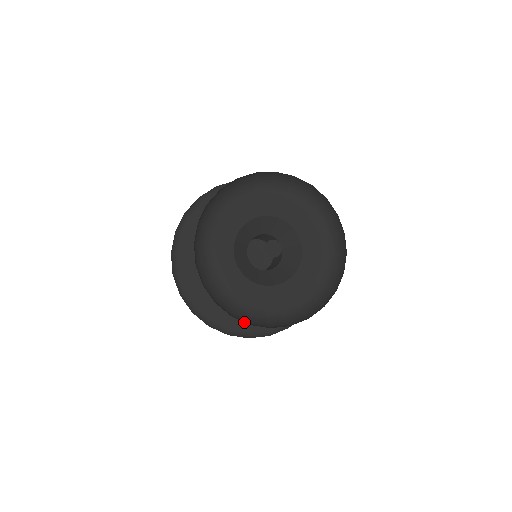
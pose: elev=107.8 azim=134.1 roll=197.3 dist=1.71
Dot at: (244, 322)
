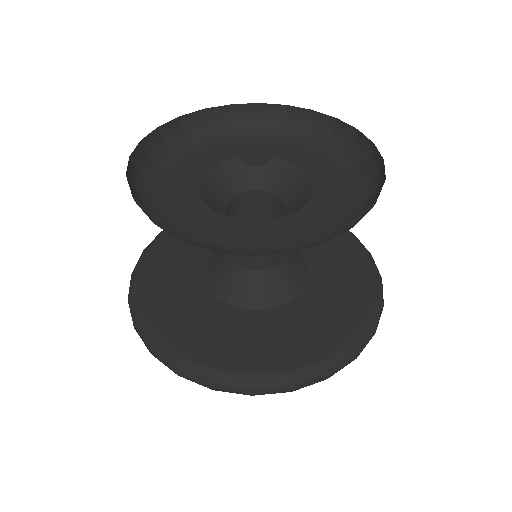
Dot at: (166, 320)
